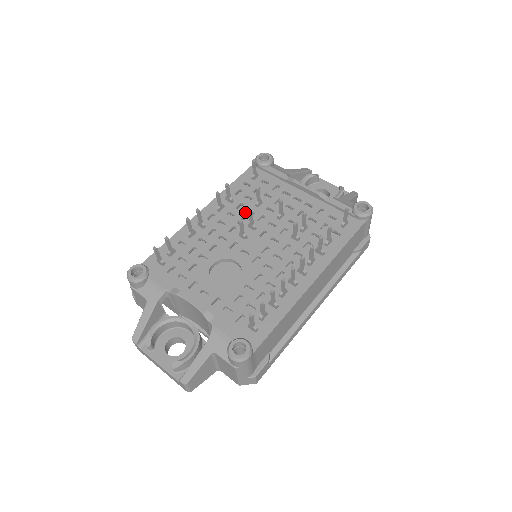
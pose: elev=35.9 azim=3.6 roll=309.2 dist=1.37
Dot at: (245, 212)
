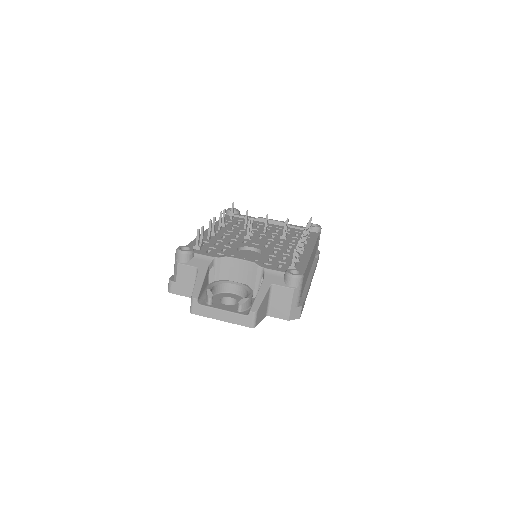
Dot at: (239, 230)
